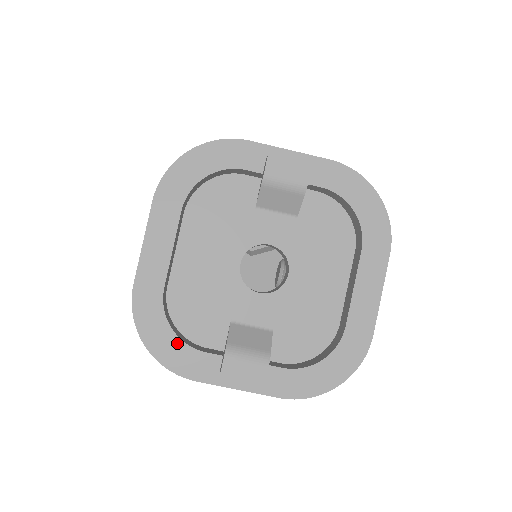
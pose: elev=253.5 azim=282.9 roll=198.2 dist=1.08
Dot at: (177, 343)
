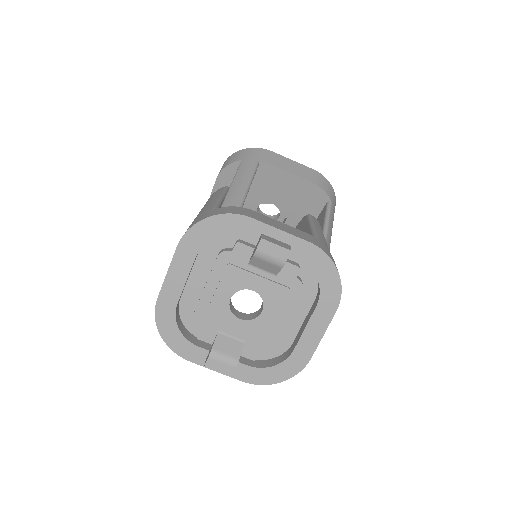
Dot at: (181, 338)
